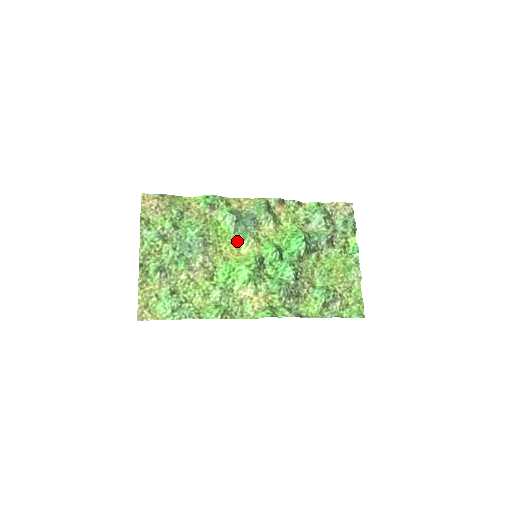
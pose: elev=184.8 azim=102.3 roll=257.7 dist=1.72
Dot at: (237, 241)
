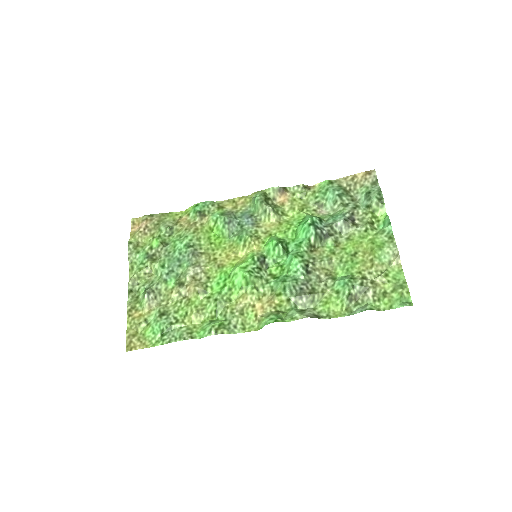
Dot at: (233, 244)
